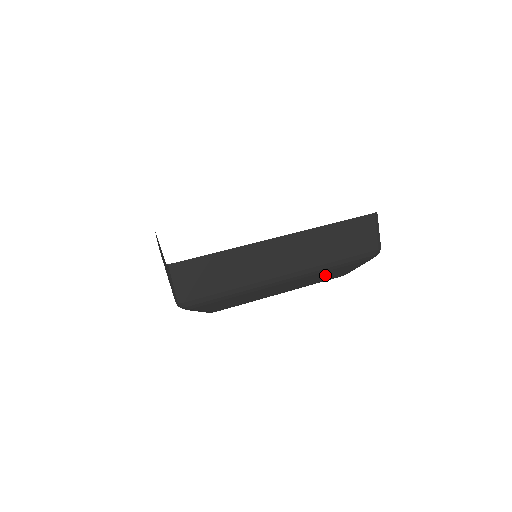
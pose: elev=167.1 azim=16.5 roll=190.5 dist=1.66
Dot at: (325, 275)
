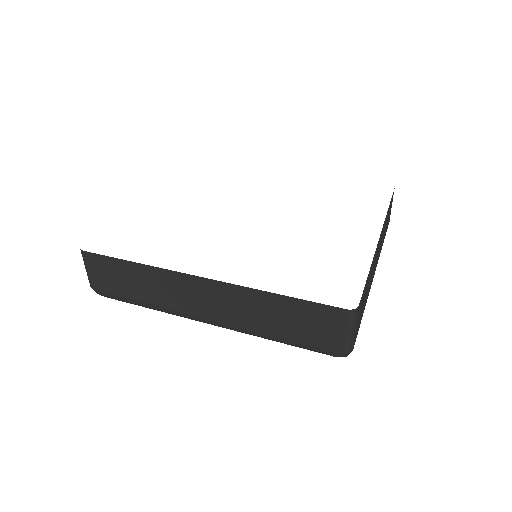
Dot at: occluded
